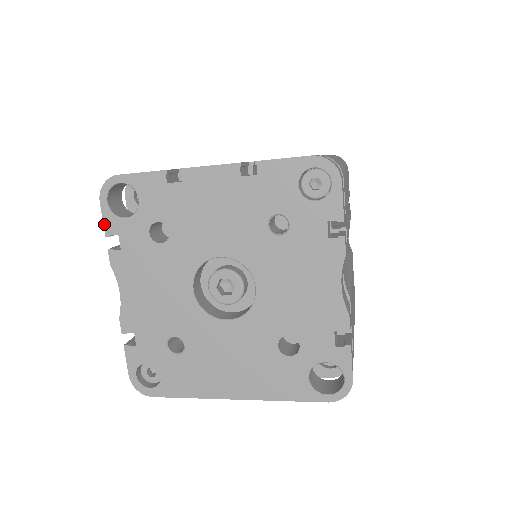
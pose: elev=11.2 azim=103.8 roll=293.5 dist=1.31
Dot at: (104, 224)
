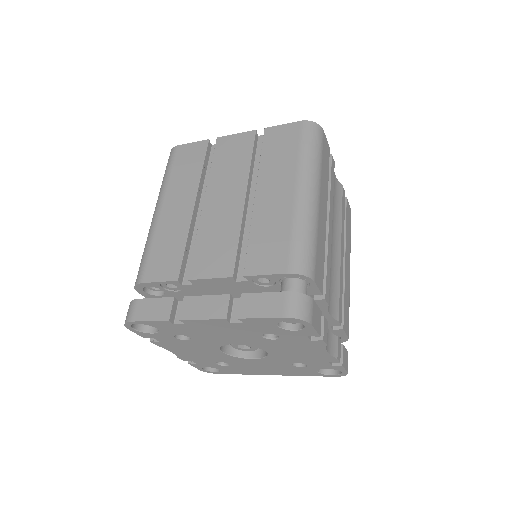
Dot at: (139, 335)
